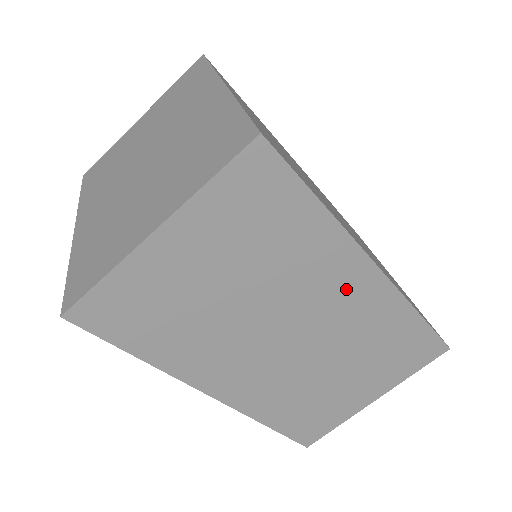
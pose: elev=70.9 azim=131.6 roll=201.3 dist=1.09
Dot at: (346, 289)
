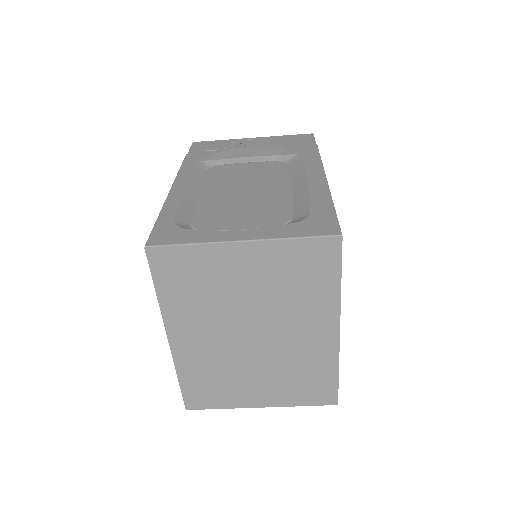
Dot at: occluded
